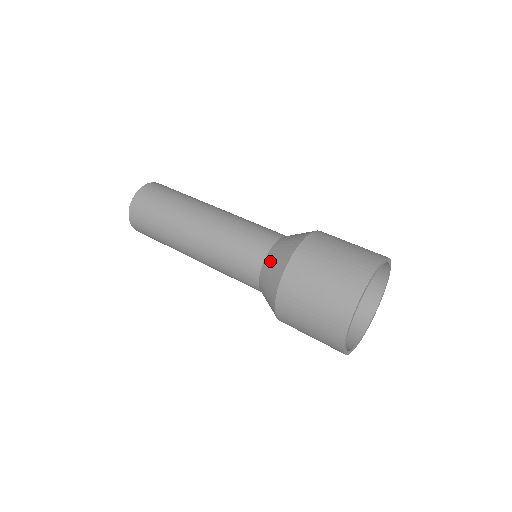
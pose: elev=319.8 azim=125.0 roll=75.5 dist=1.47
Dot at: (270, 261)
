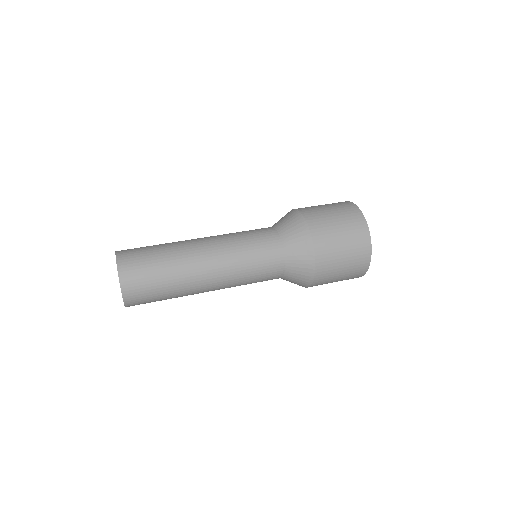
Dot at: (293, 257)
